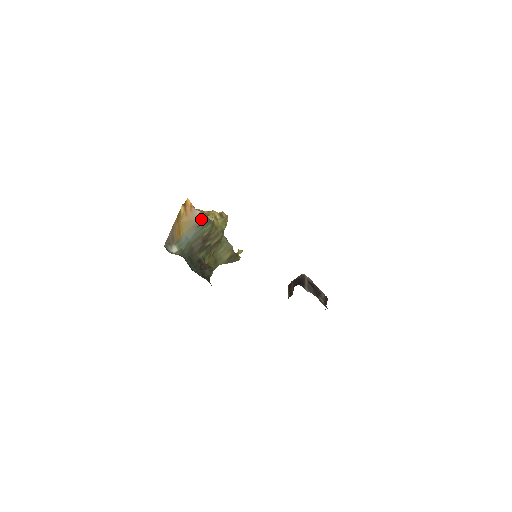
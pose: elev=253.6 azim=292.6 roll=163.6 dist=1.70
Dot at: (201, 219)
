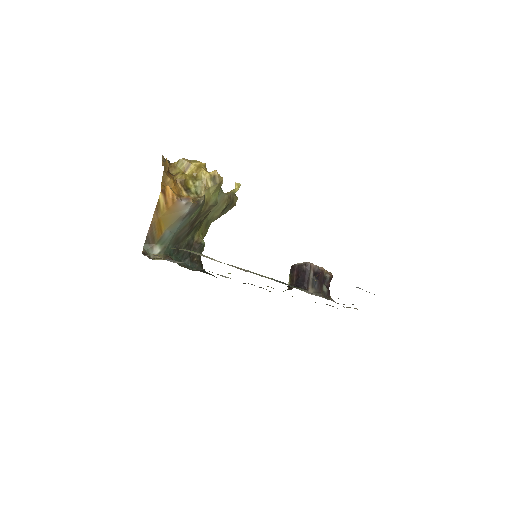
Dot at: (187, 210)
